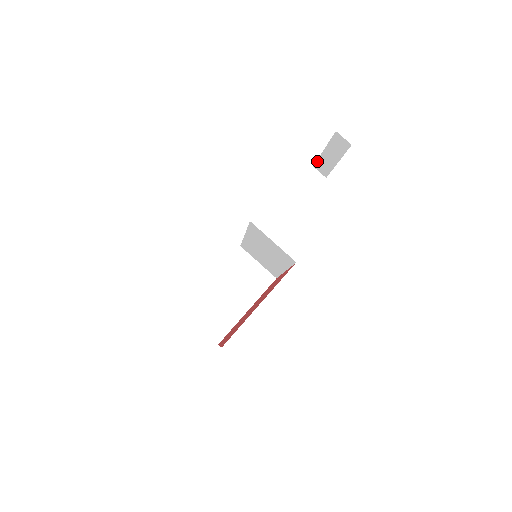
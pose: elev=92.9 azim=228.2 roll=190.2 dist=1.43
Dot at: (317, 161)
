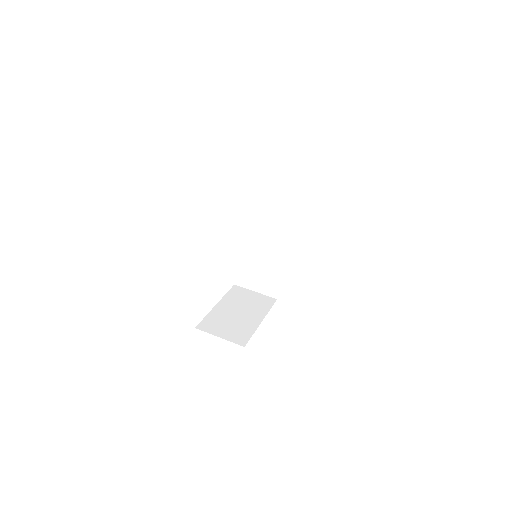
Dot at: occluded
